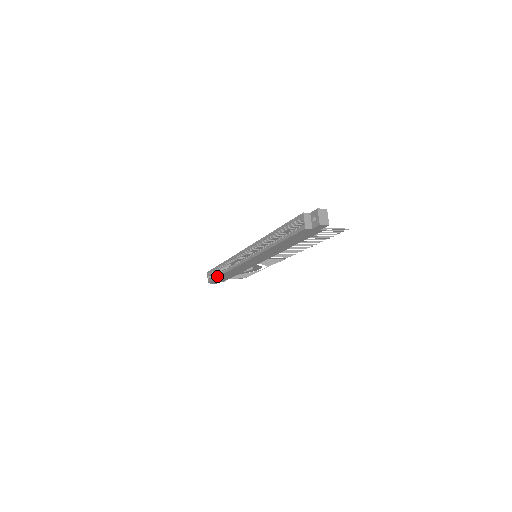
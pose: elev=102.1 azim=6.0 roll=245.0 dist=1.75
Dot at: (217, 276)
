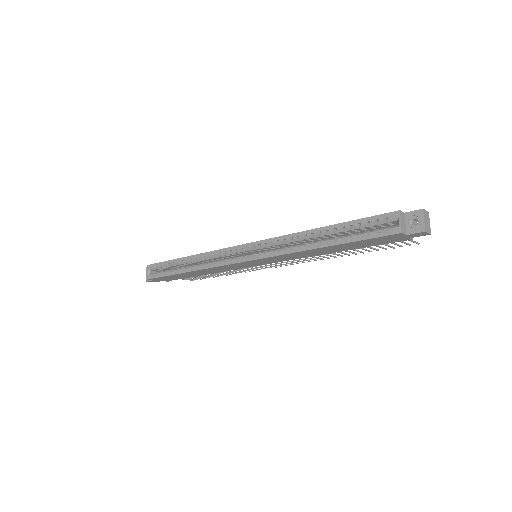
Dot at: (172, 273)
